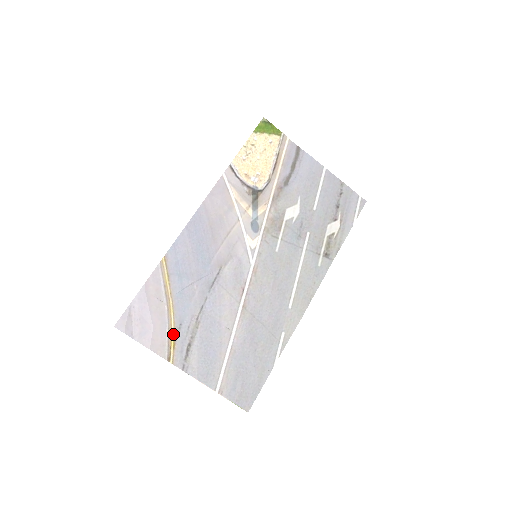
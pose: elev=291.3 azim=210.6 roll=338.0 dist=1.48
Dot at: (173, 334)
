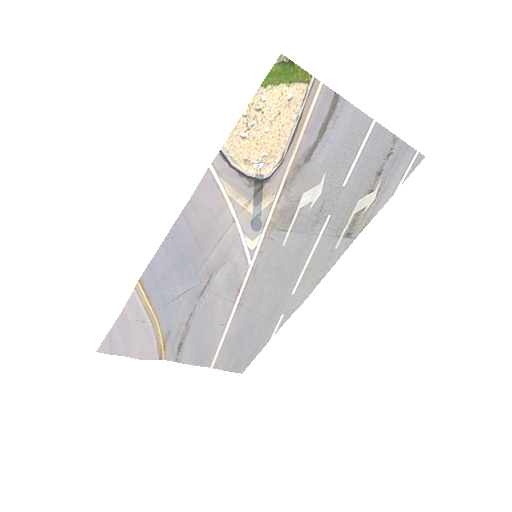
Dot at: (162, 340)
